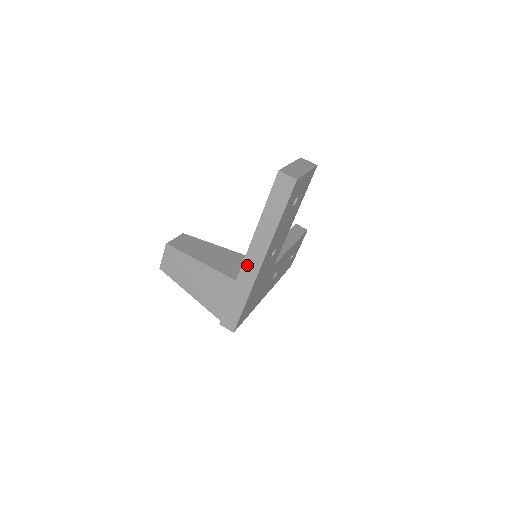
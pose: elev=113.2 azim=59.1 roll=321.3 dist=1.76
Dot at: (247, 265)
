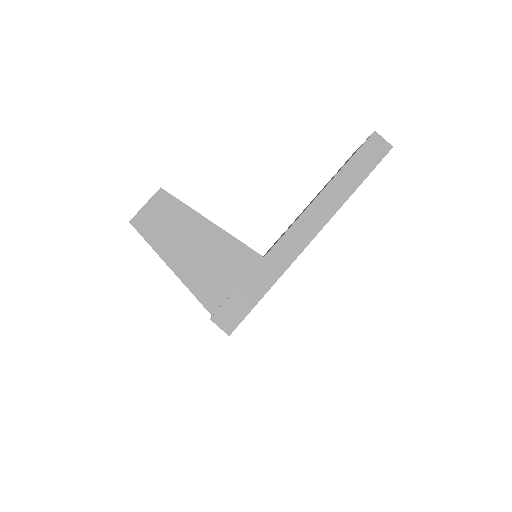
Dot at: (291, 236)
